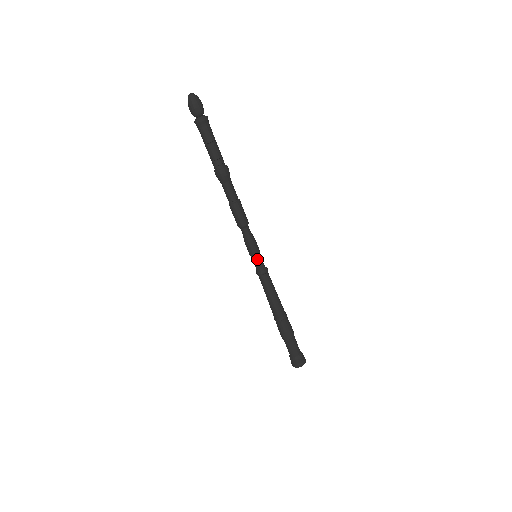
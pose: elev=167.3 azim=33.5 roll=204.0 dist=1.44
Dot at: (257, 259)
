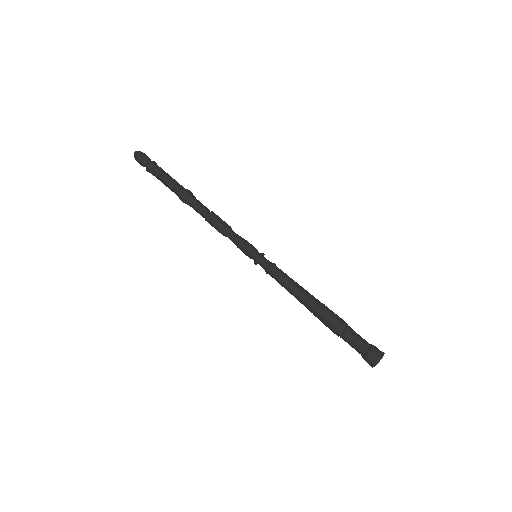
Dot at: (254, 259)
